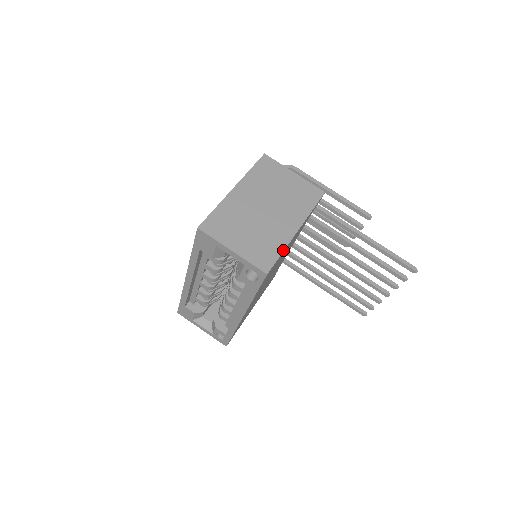
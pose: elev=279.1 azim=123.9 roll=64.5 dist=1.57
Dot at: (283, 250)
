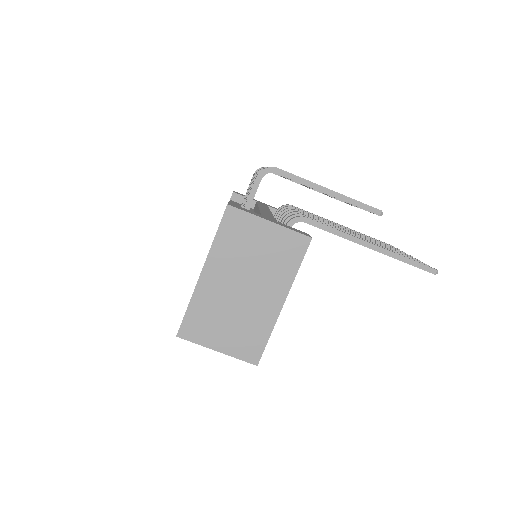
Dot at: (270, 334)
